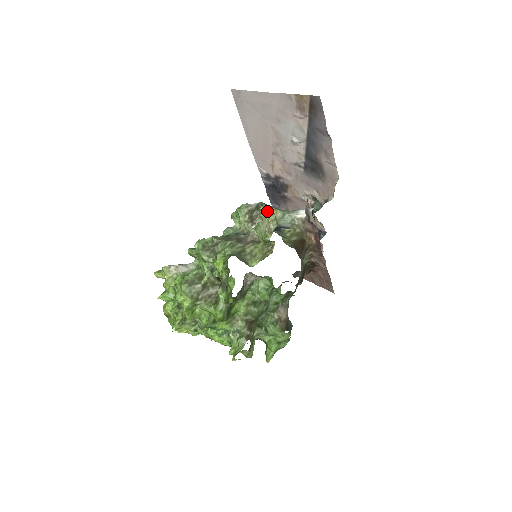
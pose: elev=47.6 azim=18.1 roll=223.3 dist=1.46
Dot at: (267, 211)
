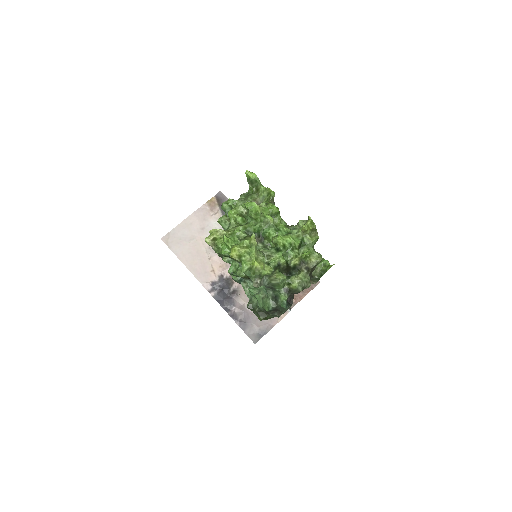
Dot at: occluded
